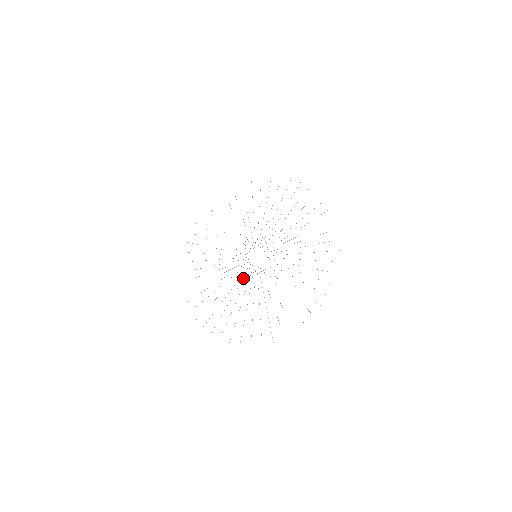
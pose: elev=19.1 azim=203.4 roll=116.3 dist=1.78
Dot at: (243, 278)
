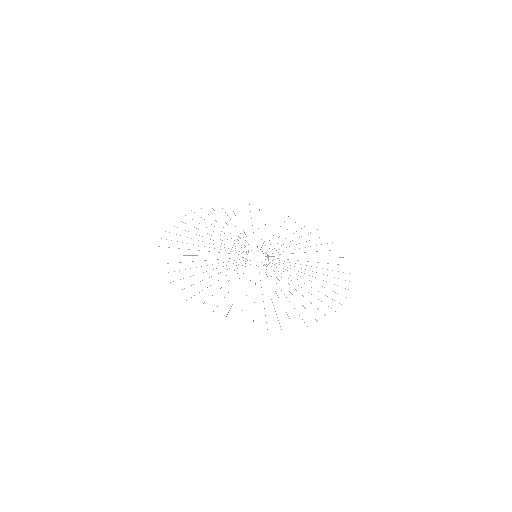
Dot at: occluded
